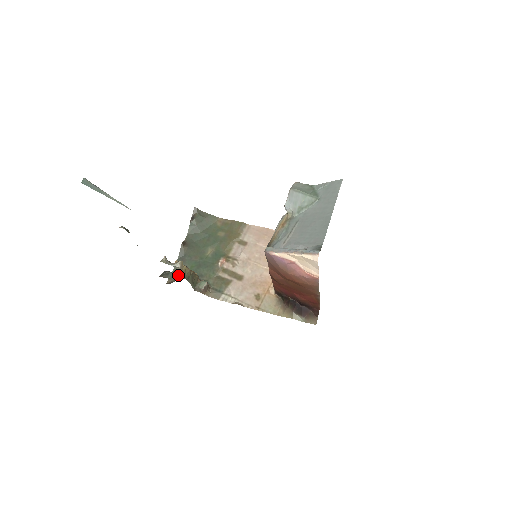
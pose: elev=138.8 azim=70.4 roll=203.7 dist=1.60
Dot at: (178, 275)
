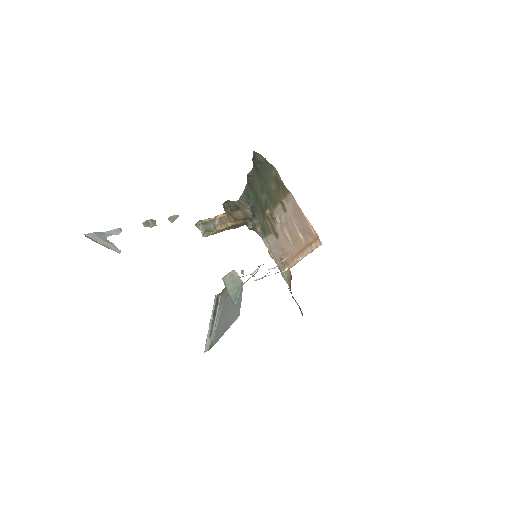
Dot at: (245, 198)
